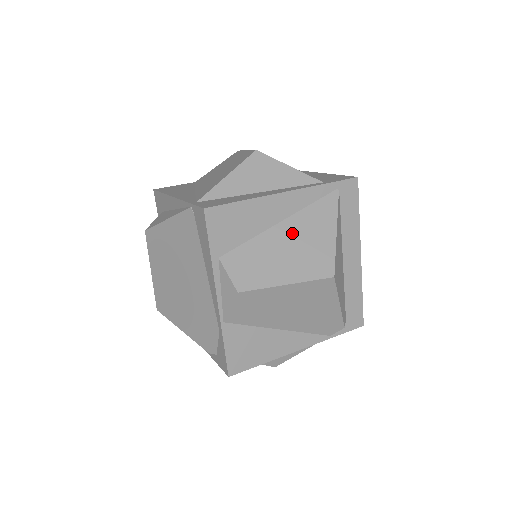
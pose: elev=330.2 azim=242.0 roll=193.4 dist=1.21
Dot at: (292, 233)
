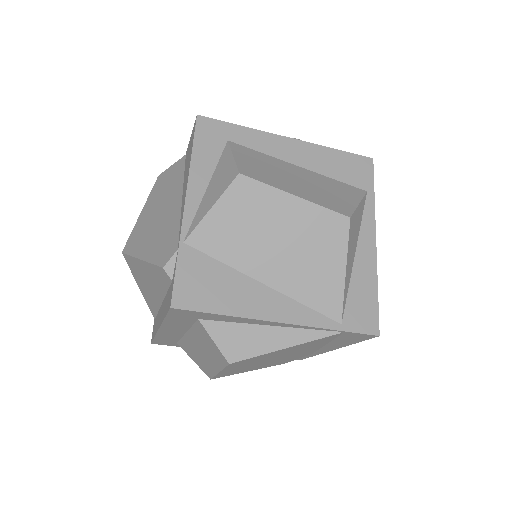
Dot at: occluded
